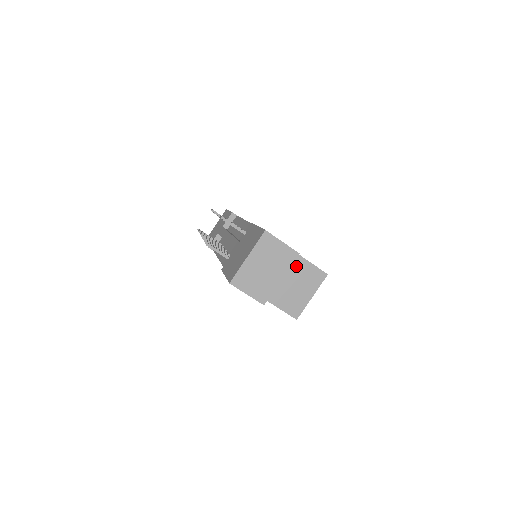
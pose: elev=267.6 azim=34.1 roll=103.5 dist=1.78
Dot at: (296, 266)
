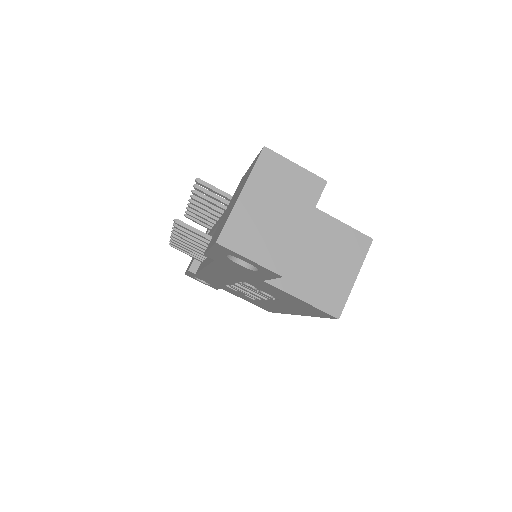
Dot at: (321, 230)
